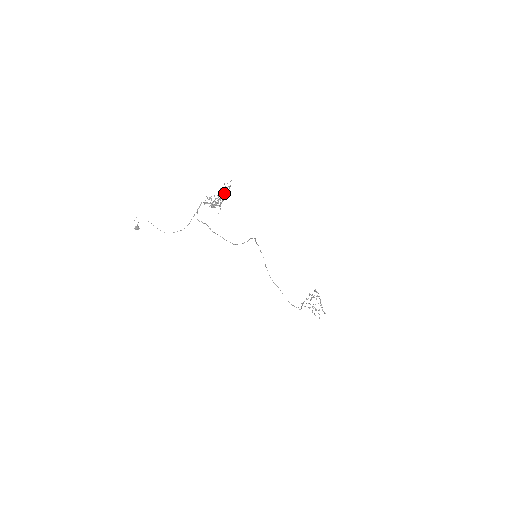
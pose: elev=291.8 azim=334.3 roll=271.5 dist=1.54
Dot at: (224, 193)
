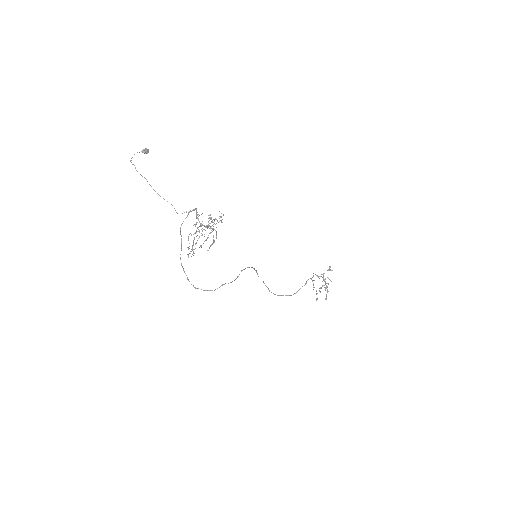
Dot at: (222, 219)
